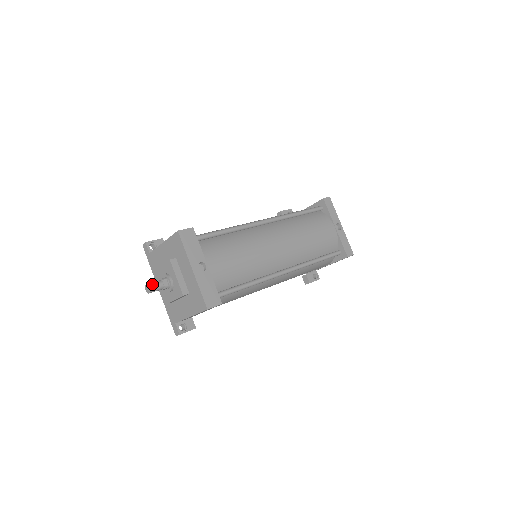
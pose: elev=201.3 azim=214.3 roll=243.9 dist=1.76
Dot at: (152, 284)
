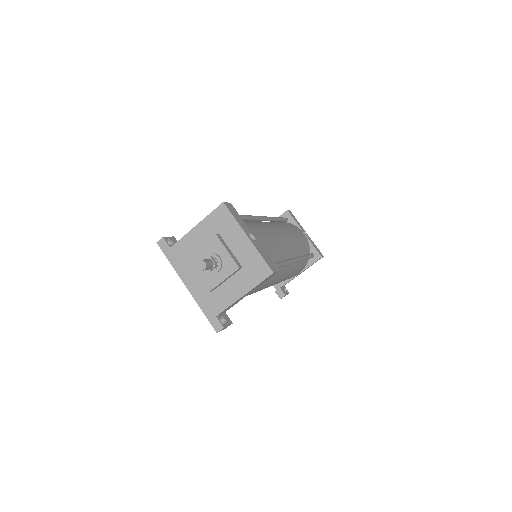
Dot at: (205, 260)
